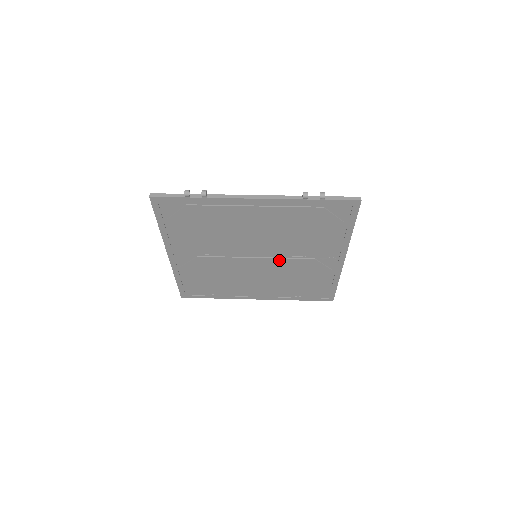
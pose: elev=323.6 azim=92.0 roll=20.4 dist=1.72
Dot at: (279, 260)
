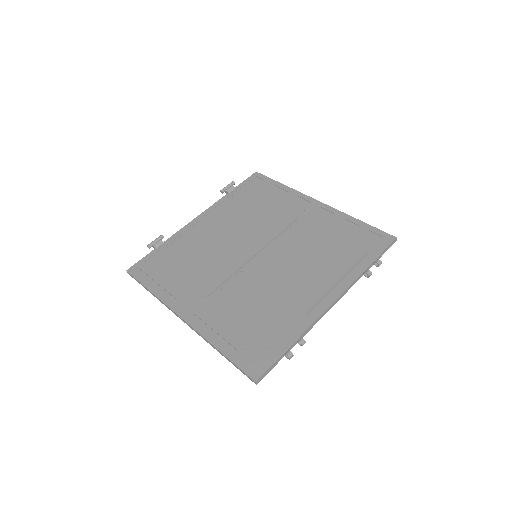
Dot at: occluded
